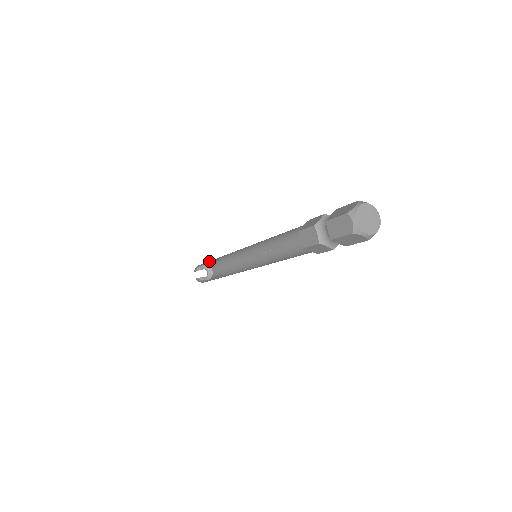
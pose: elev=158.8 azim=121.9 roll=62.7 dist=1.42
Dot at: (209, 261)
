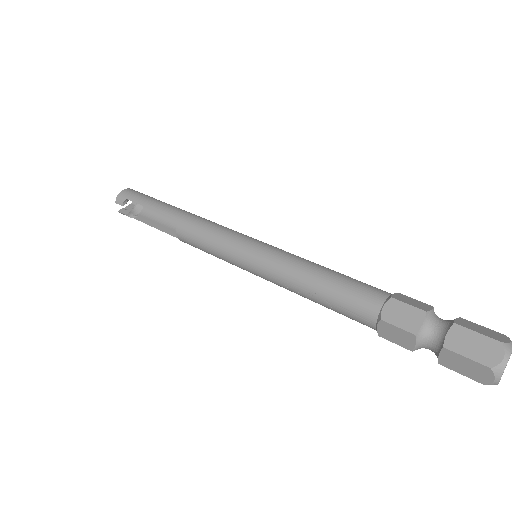
Dot at: (150, 206)
